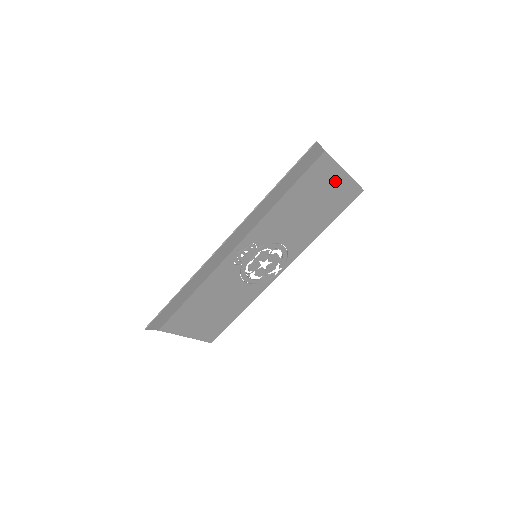
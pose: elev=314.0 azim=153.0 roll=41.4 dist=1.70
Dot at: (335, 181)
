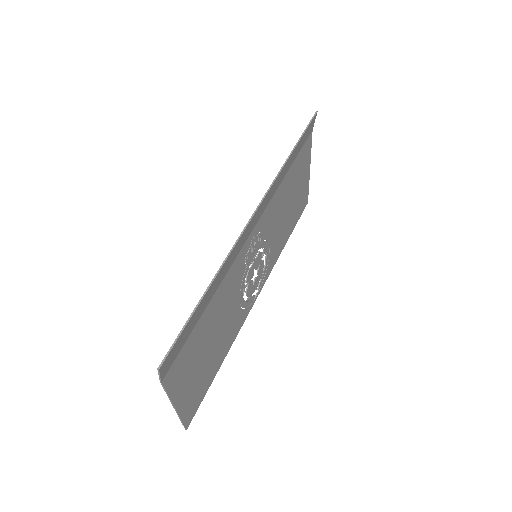
Dot at: (305, 177)
